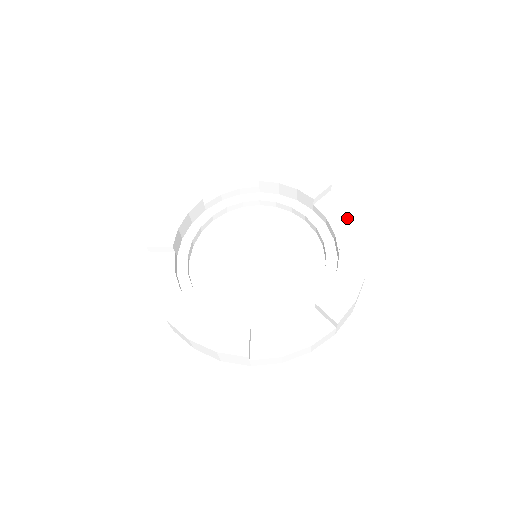
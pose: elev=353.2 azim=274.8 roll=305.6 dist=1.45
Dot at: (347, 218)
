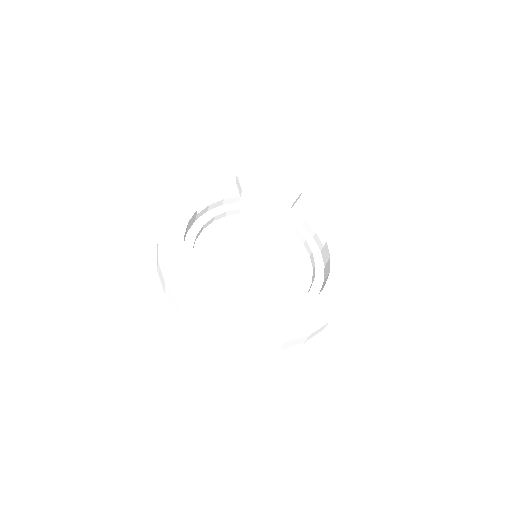
Dot at: (320, 218)
